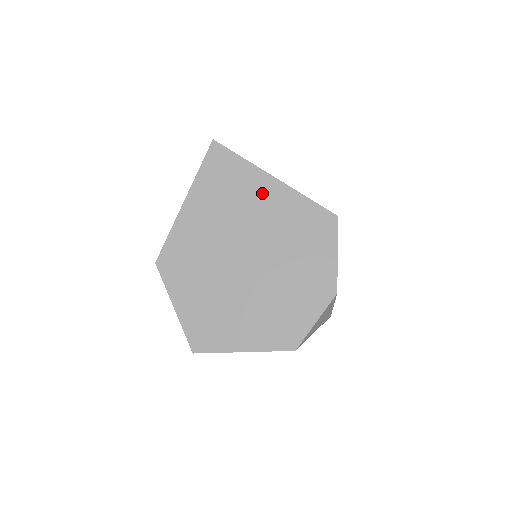
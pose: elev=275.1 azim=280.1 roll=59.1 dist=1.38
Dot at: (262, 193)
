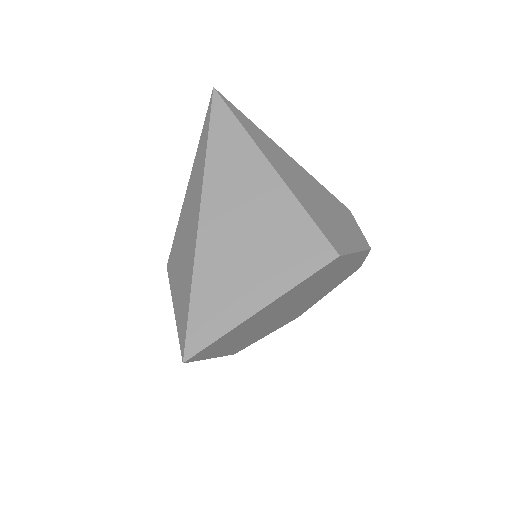
Dot at: (263, 314)
